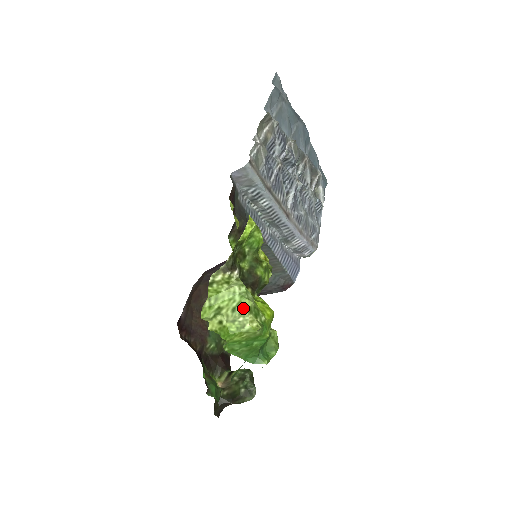
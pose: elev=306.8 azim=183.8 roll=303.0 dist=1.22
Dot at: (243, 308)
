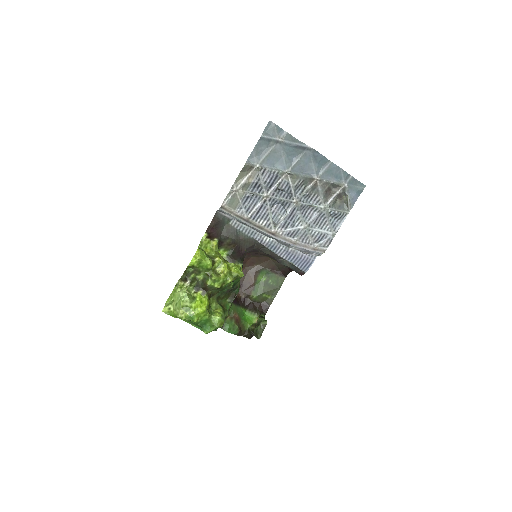
Dot at: (179, 305)
